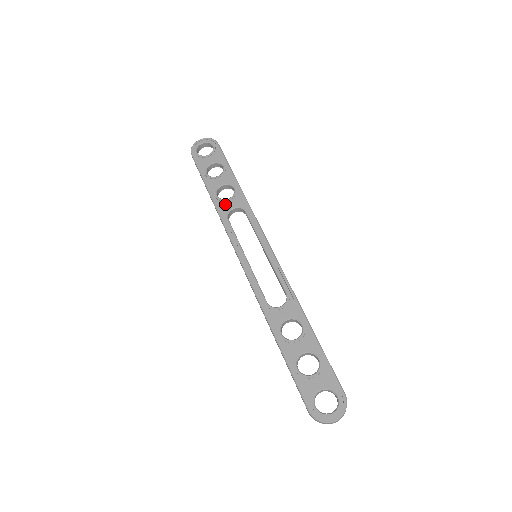
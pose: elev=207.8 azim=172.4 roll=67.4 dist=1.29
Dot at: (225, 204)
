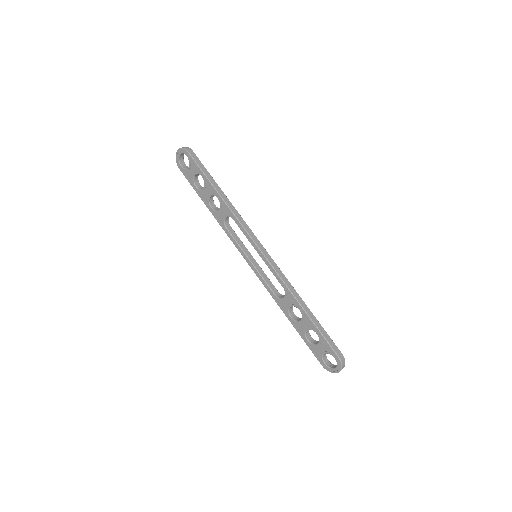
Dot at: (219, 215)
